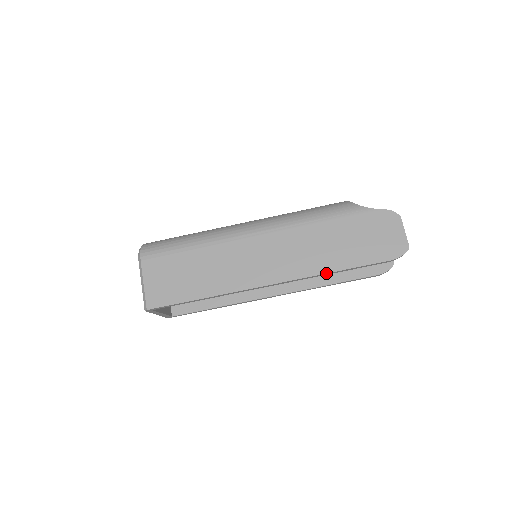
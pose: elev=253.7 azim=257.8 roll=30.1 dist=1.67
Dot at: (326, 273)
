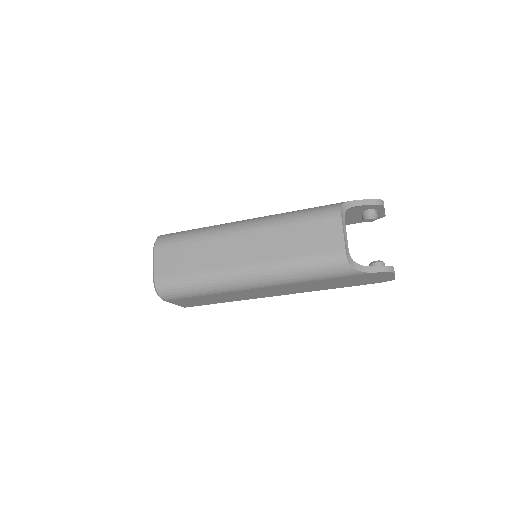
Dot at: occluded
